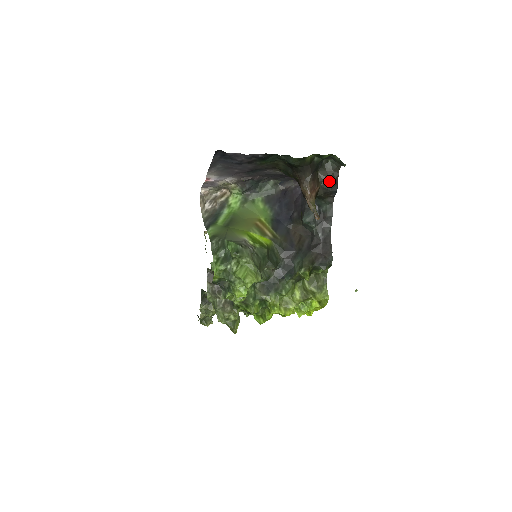
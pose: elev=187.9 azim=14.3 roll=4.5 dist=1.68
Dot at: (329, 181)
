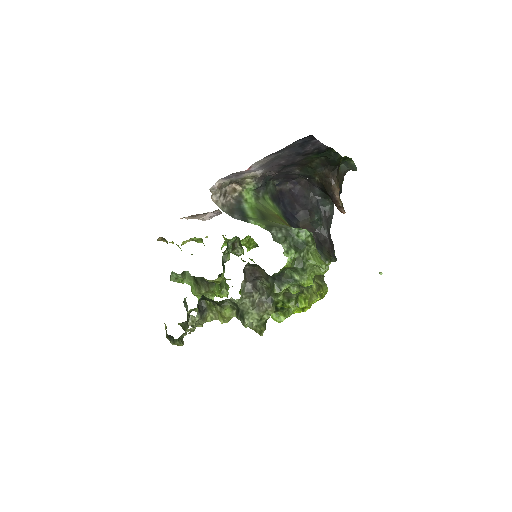
Dot at: (341, 182)
